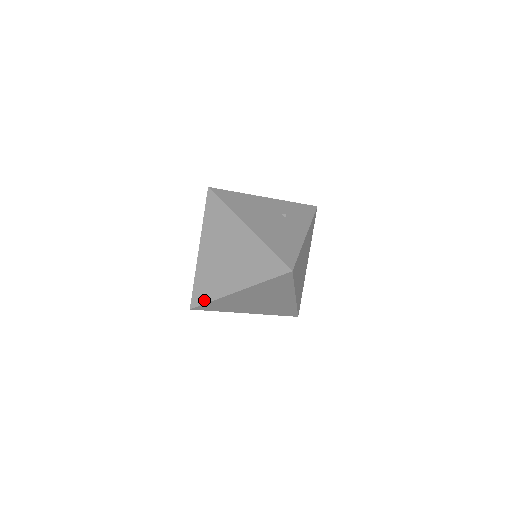
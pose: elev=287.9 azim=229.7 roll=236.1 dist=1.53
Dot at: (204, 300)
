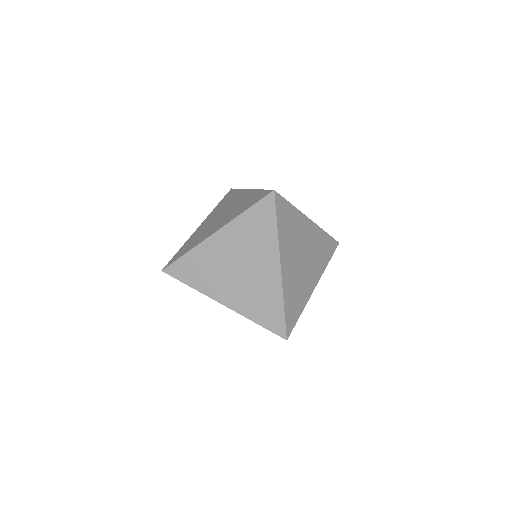
Dot at: (180, 256)
